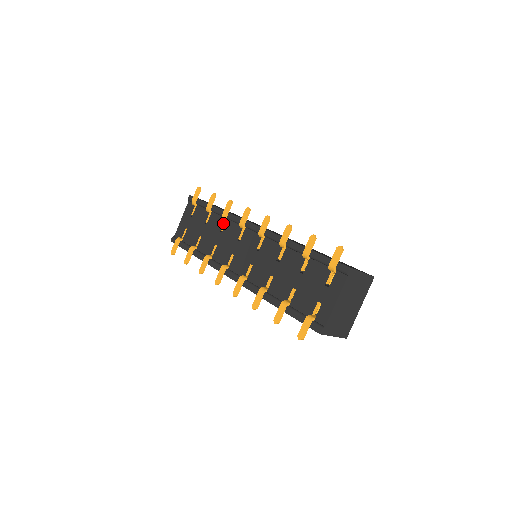
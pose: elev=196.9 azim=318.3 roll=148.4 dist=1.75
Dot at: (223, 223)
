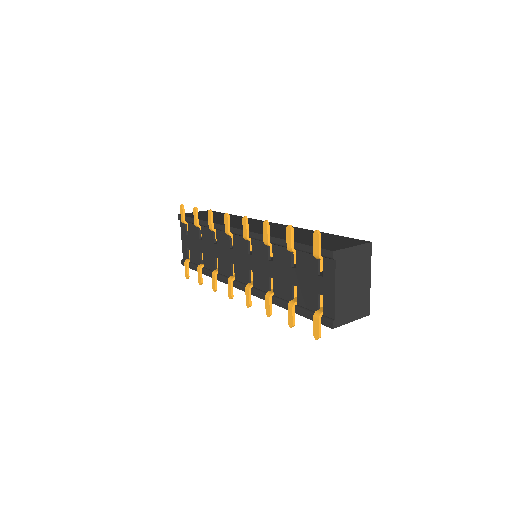
Dot at: (214, 234)
